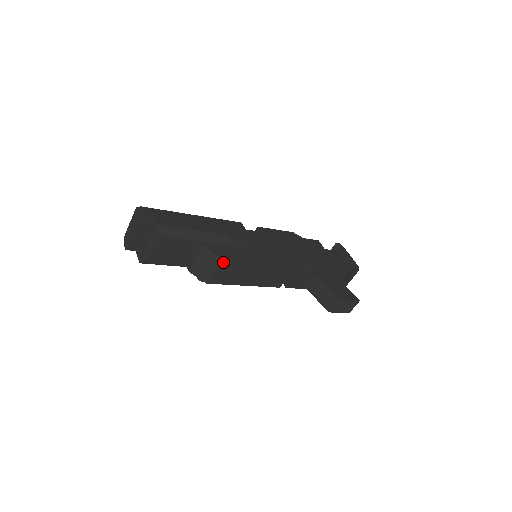
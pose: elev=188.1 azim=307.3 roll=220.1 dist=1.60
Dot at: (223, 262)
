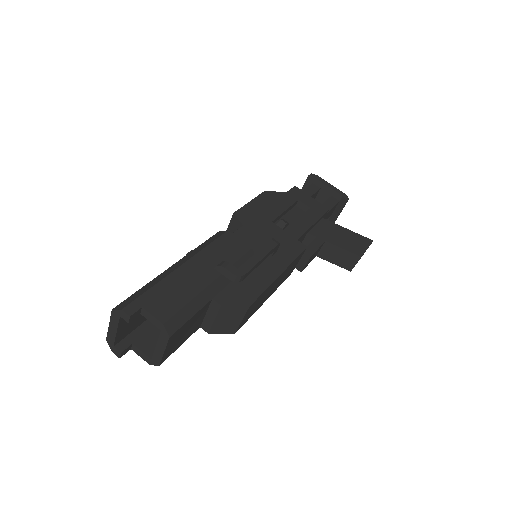
Dot at: (250, 307)
